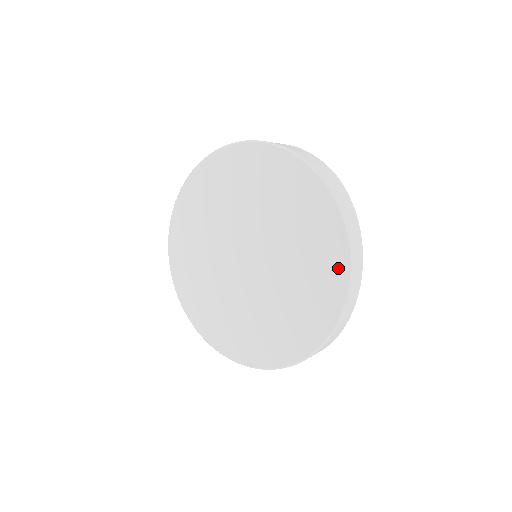
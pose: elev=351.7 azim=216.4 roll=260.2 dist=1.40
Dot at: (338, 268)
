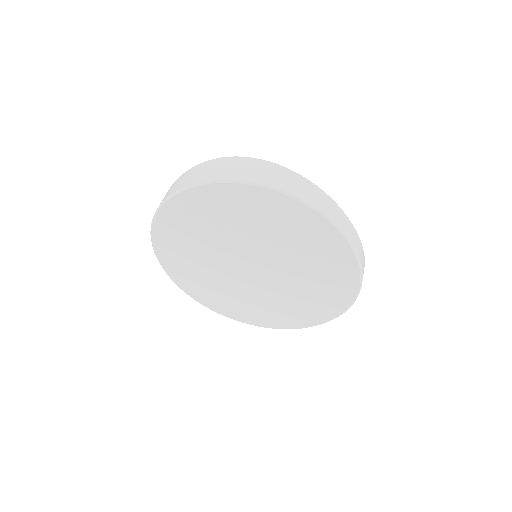
Dot at: (341, 253)
